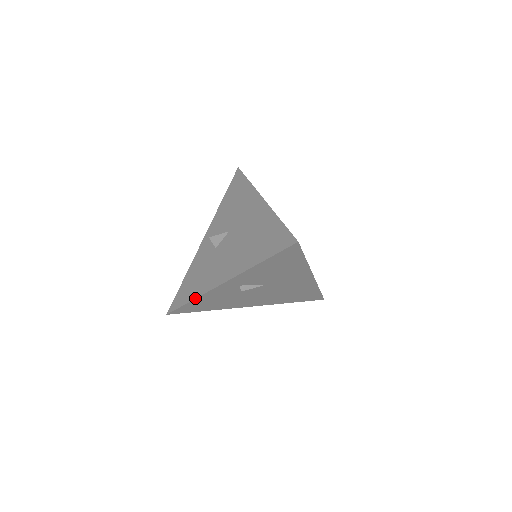
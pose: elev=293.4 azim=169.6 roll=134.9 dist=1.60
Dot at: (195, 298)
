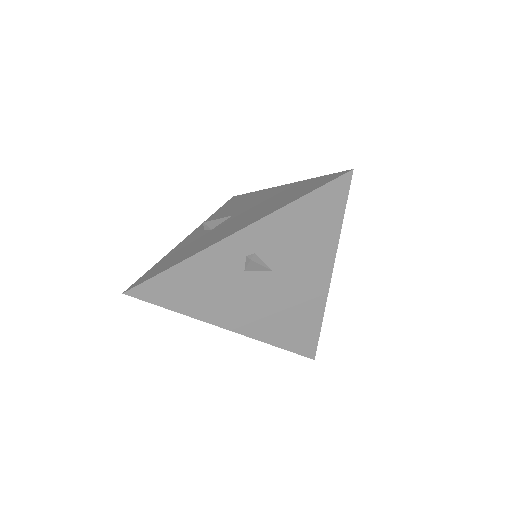
Dot at: (182, 260)
